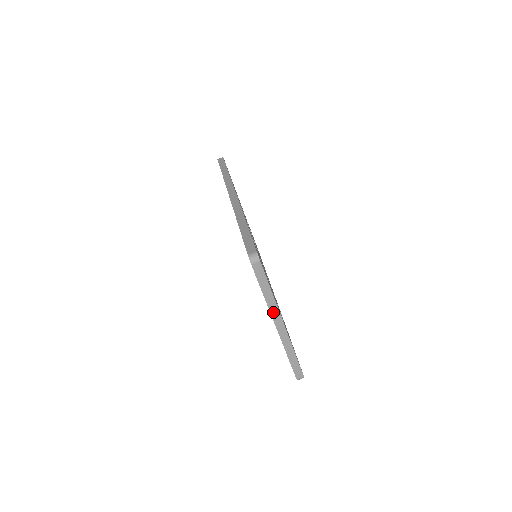
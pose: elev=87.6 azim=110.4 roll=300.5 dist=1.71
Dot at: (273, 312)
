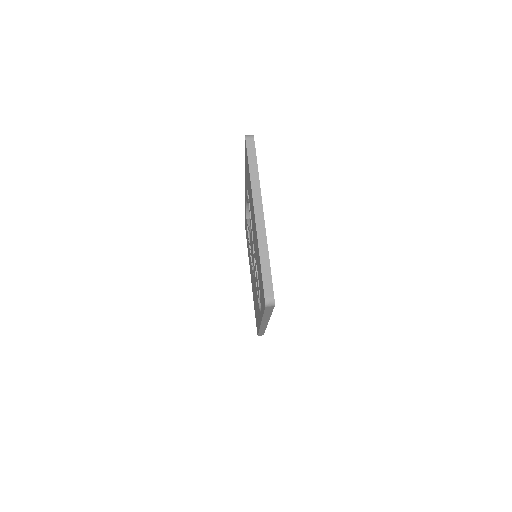
Dot at: (255, 195)
